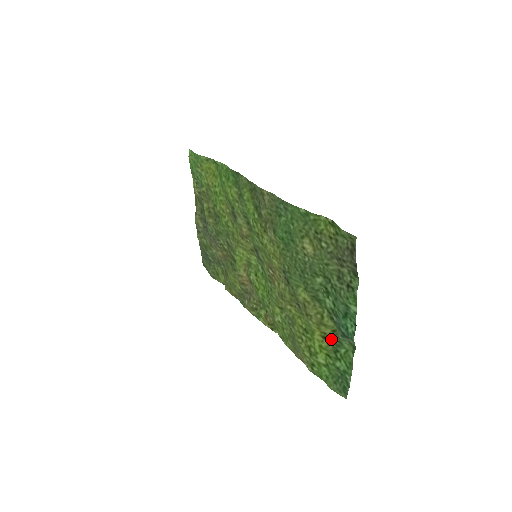
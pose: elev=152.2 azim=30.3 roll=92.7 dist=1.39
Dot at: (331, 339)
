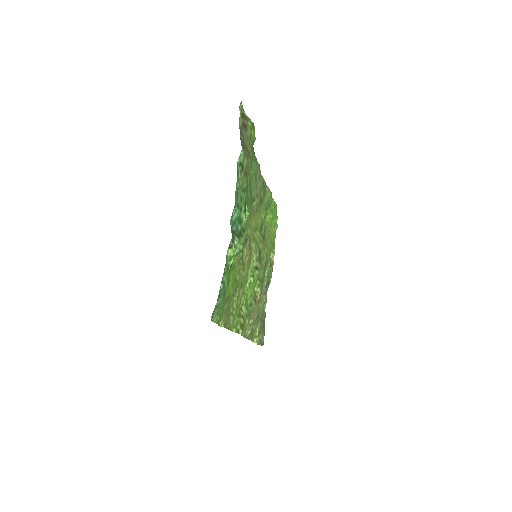
Dot at: (235, 260)
